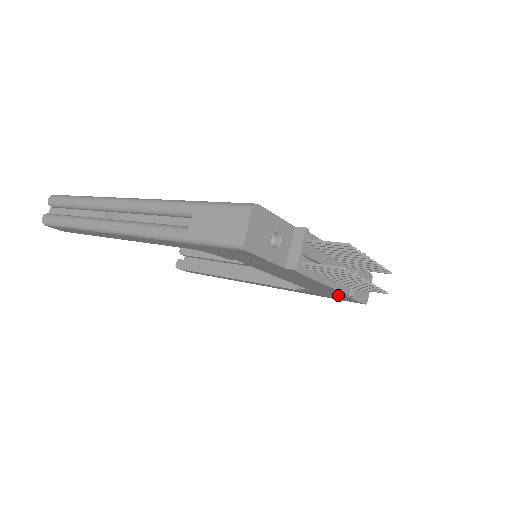
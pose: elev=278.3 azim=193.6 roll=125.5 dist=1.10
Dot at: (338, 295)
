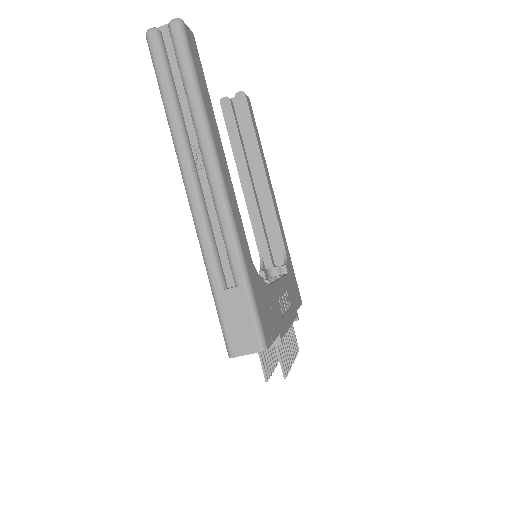
Dot at: occluded
